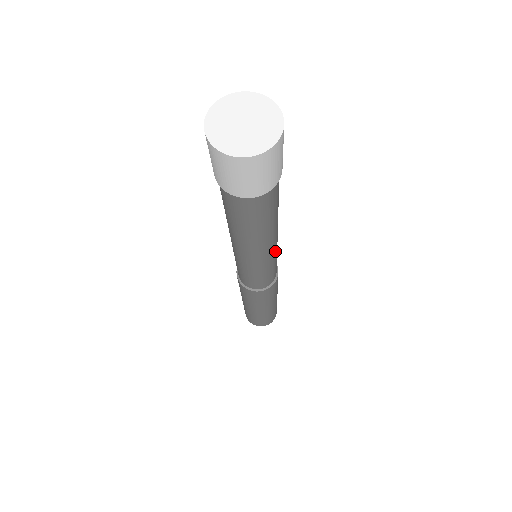
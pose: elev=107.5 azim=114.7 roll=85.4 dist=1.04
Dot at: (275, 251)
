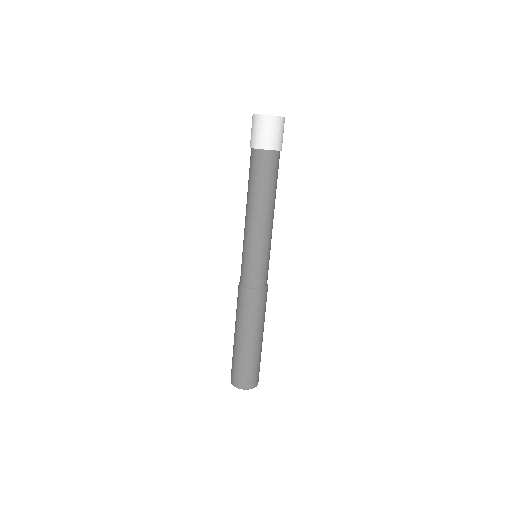
Dot at: (264, 238)
